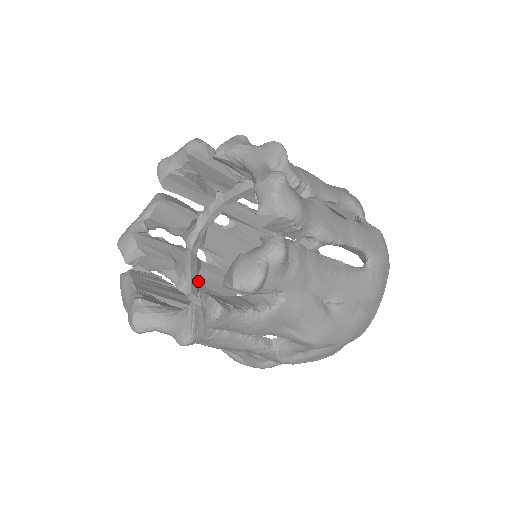
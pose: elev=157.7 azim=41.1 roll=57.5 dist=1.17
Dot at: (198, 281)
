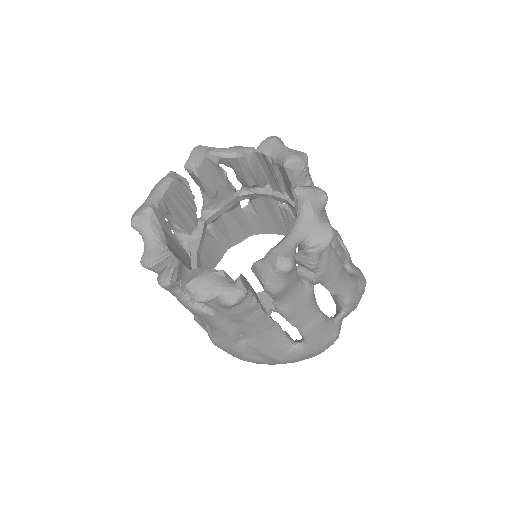
Dot at: (223, 214)
